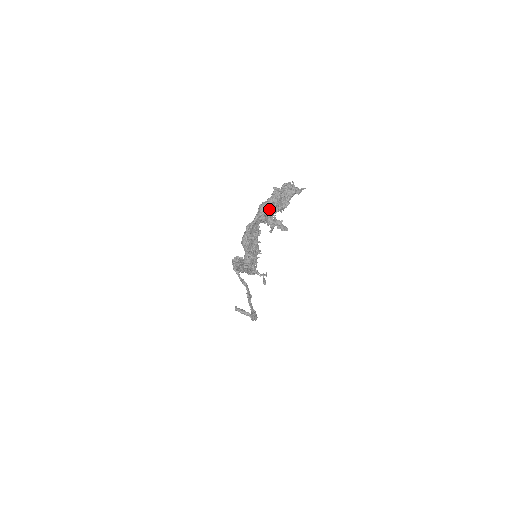
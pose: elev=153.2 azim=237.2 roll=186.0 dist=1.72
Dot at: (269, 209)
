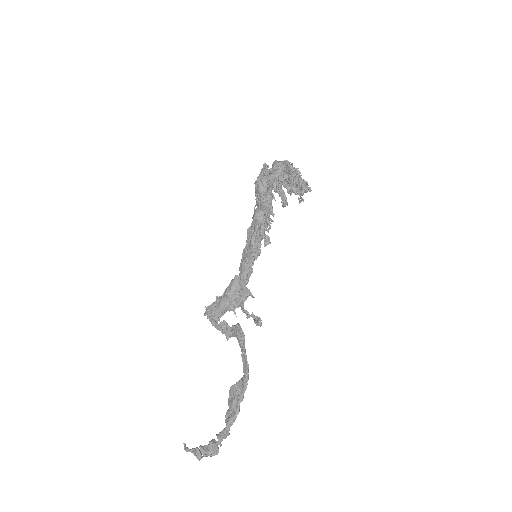
Dot at: (285, 164)
